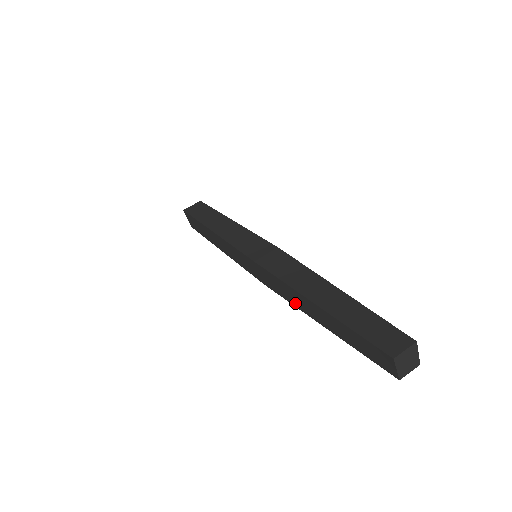
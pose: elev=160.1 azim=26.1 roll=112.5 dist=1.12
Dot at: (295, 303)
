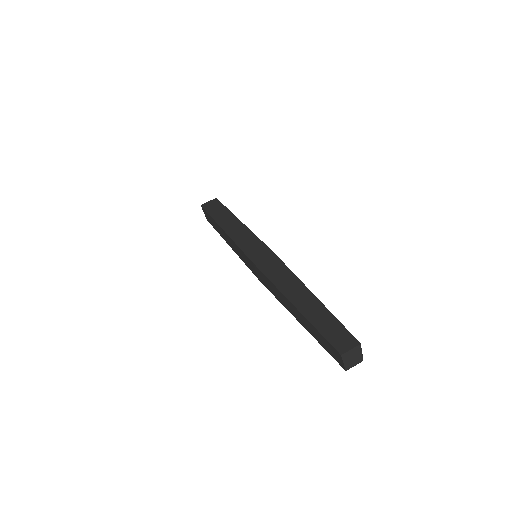
Dot at: (281, 301)
